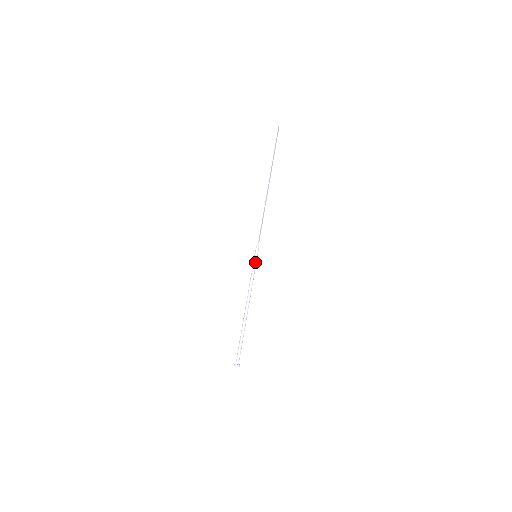
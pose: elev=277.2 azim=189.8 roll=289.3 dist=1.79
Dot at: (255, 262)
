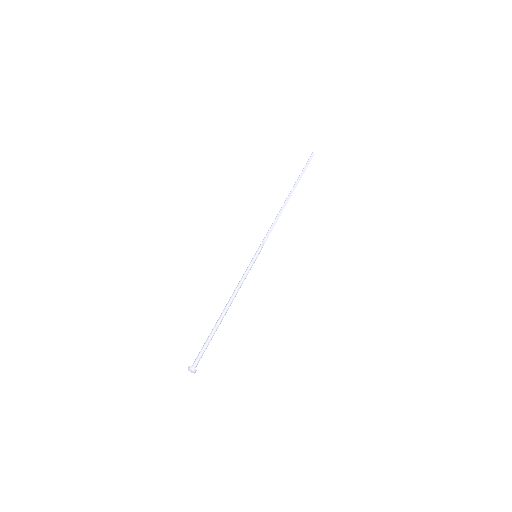
Dot at: (252, 260)
